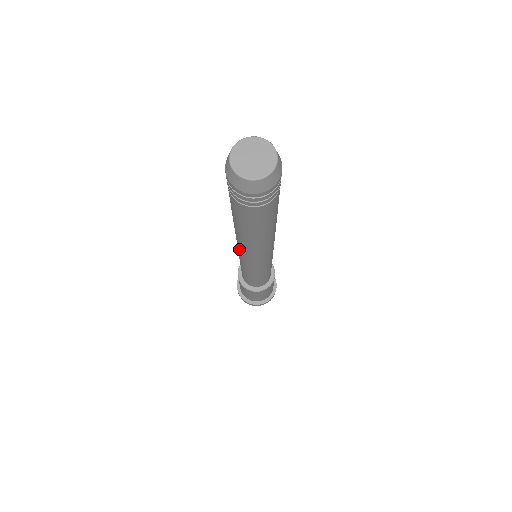
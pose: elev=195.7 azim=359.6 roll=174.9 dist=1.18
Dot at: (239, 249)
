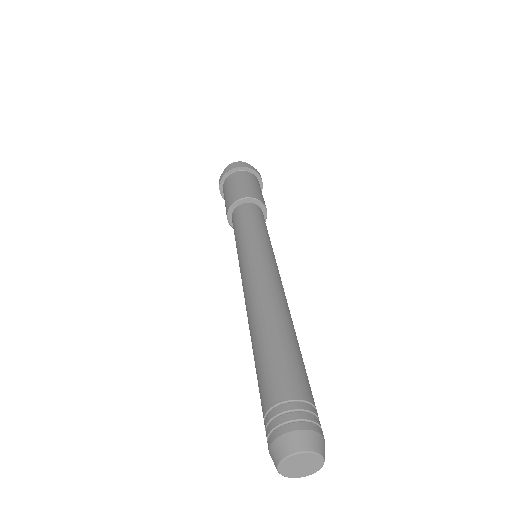
Dot at: occluded
